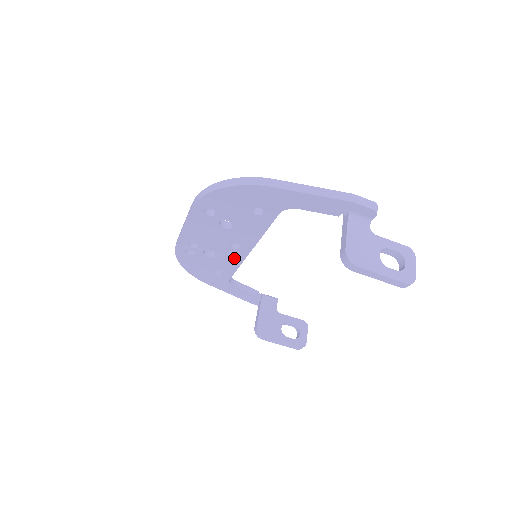
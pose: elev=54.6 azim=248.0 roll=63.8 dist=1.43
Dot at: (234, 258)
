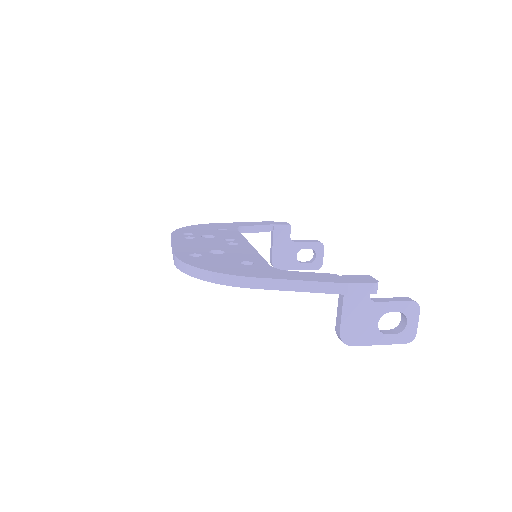
Dot at: occluded
